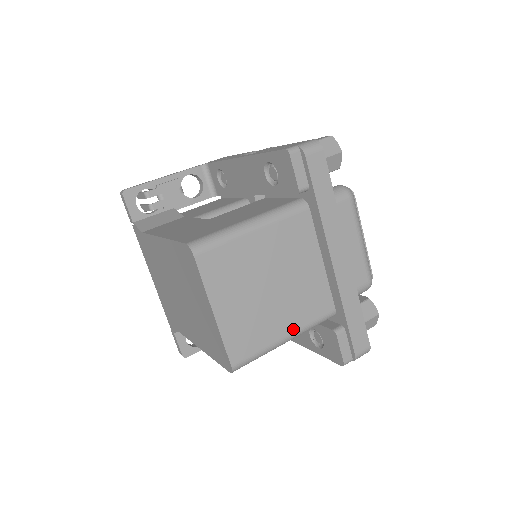
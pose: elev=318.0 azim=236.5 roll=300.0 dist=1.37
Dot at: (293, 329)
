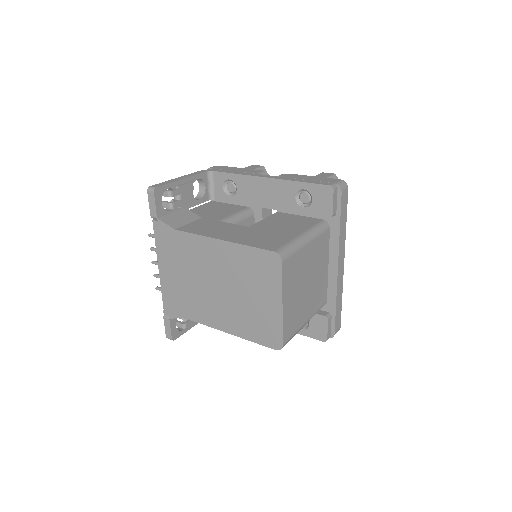
Dot at: (310, 316)
